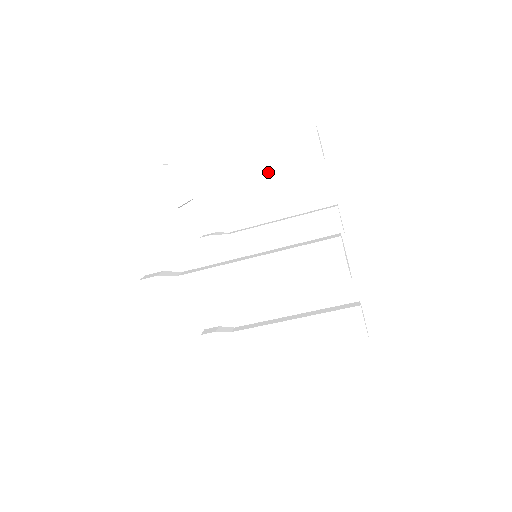
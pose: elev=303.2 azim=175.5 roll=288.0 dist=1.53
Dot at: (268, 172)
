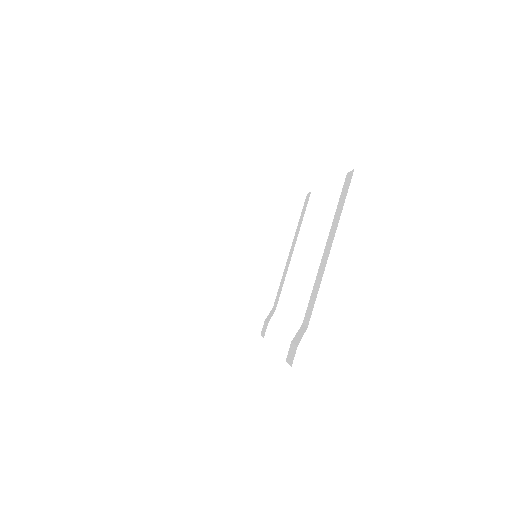
Dot at: occluded
